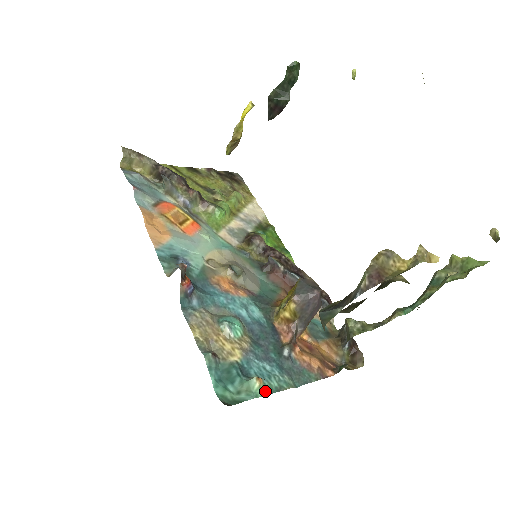
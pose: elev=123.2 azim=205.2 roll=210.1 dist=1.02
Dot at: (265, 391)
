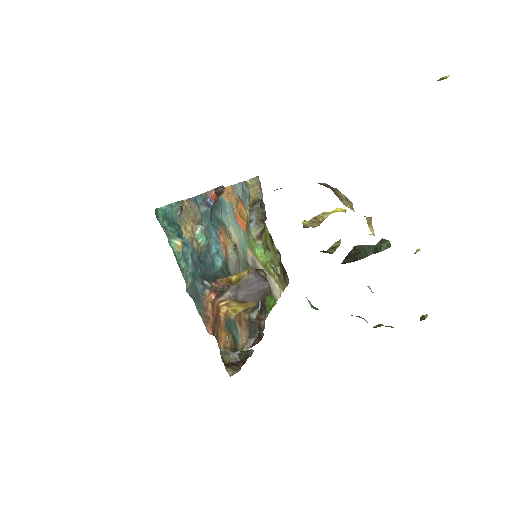
Dot at: (175, 252)
